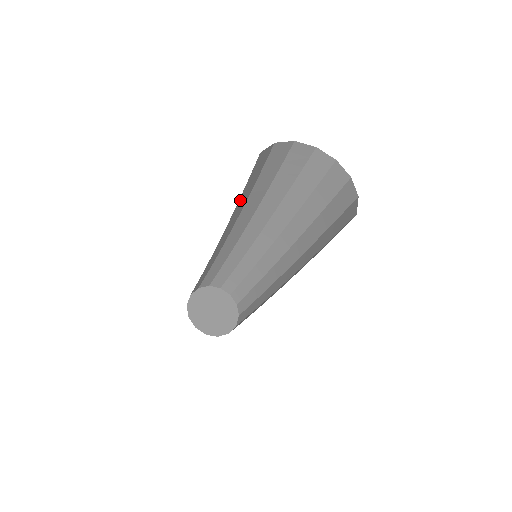
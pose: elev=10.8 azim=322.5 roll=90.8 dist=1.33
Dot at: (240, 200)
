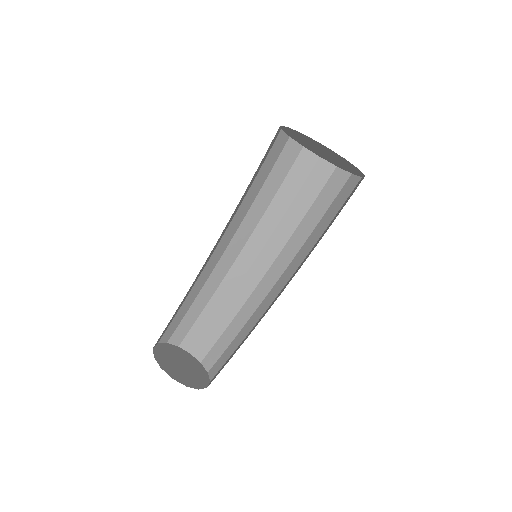
Dot at: (261, 195)
